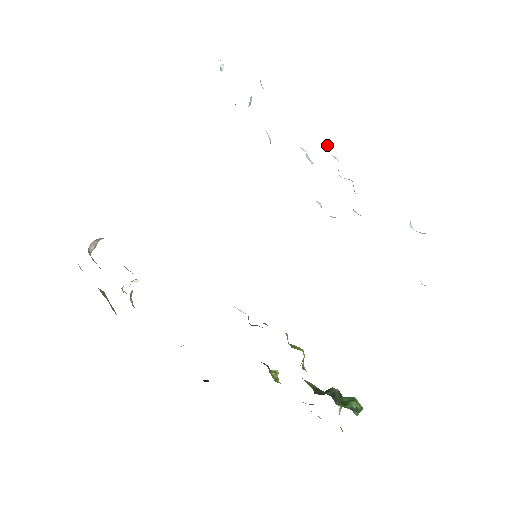
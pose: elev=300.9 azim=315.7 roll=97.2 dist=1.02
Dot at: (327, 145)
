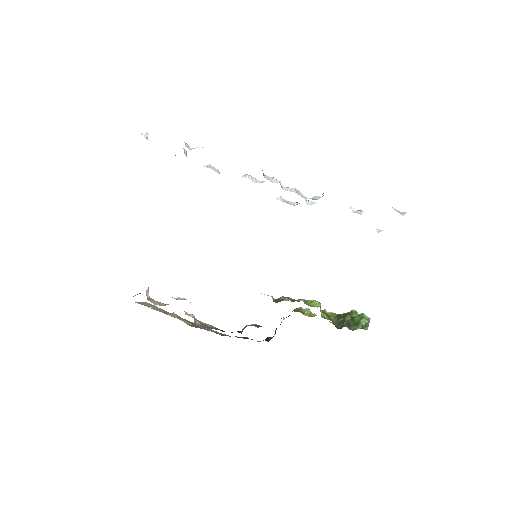
Dot at: occluded
